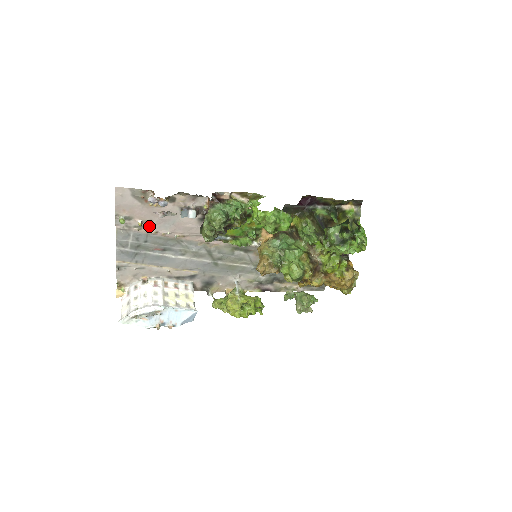
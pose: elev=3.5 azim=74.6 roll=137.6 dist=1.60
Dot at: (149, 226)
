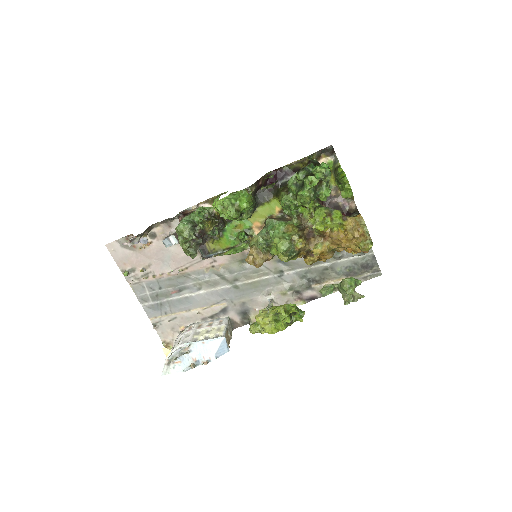
Dot at: (153, 271)
